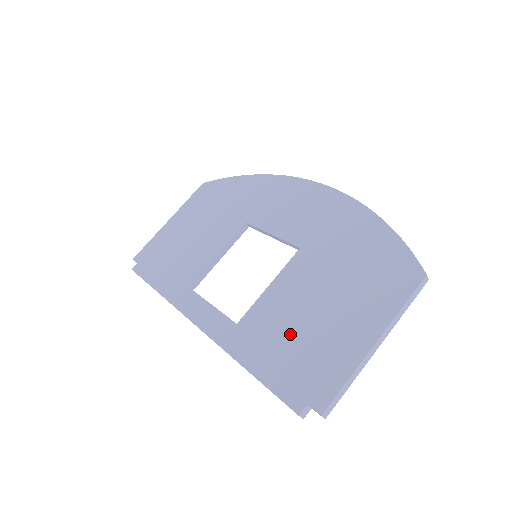
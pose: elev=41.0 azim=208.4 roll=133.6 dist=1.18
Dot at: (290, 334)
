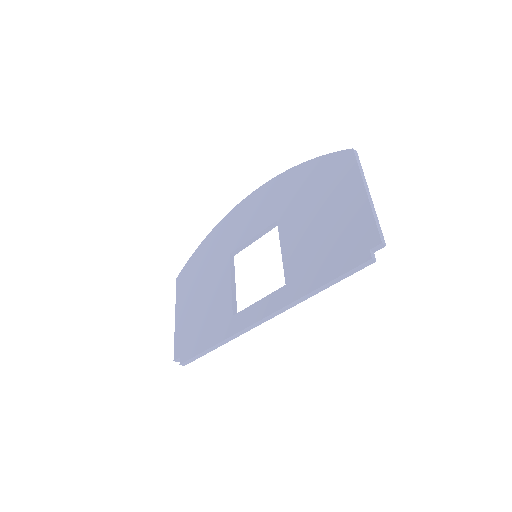
Dot at: (321, 247)
